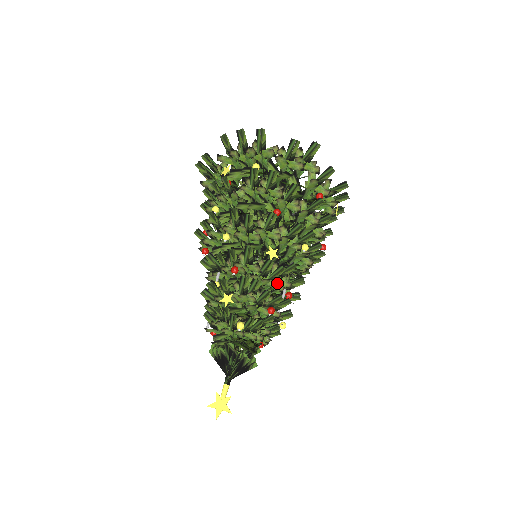
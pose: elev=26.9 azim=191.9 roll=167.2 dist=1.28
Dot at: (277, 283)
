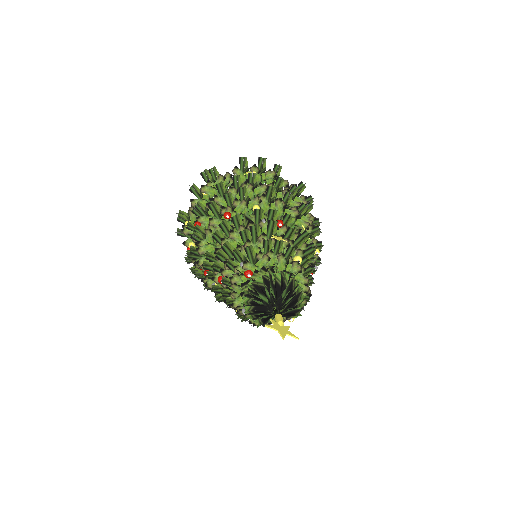
Dot at: occluded
